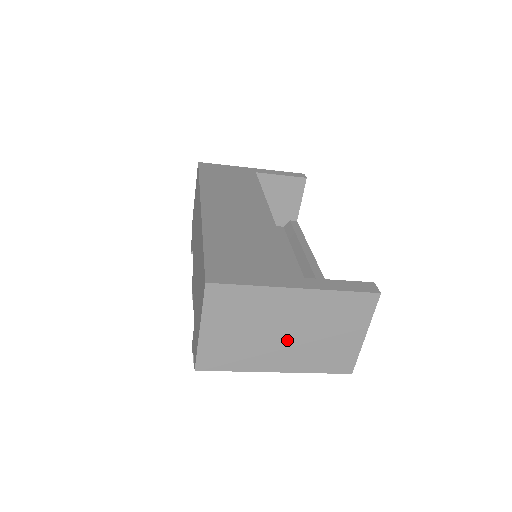
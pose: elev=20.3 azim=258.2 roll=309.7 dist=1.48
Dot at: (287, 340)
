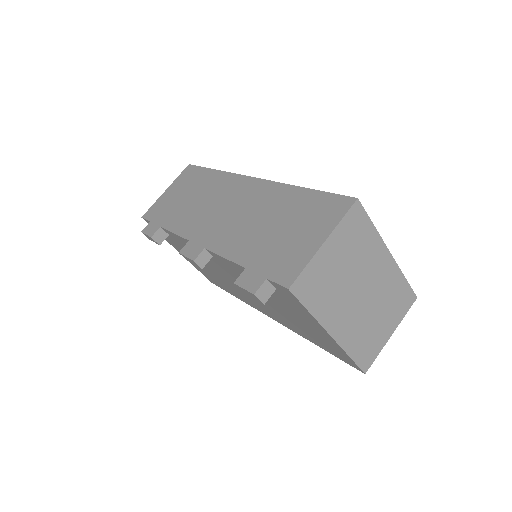
Dot at: (358, 303)
